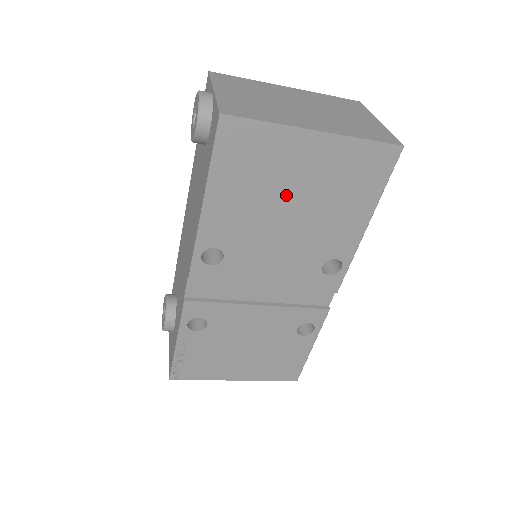
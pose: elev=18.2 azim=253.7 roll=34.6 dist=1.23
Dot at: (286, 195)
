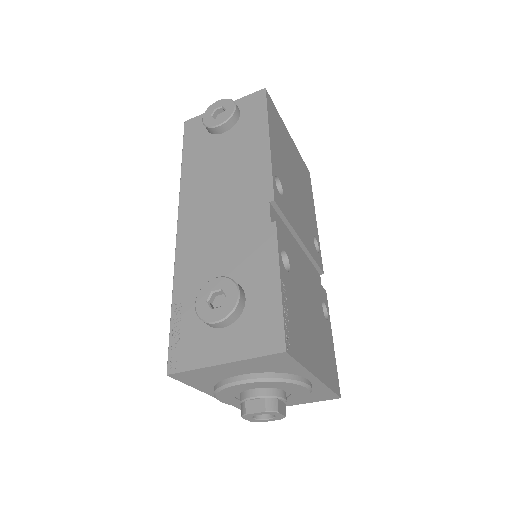
Dot at: (291, 165)
